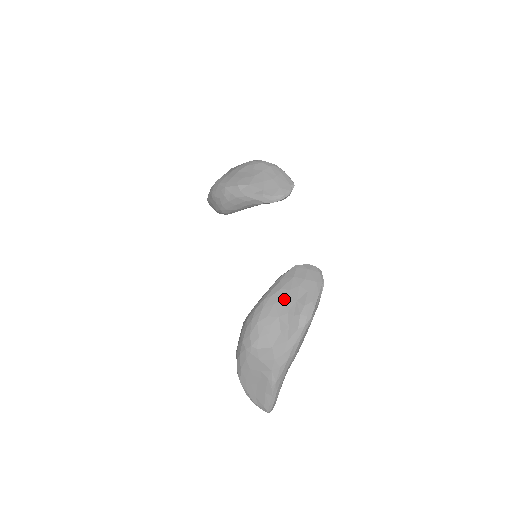
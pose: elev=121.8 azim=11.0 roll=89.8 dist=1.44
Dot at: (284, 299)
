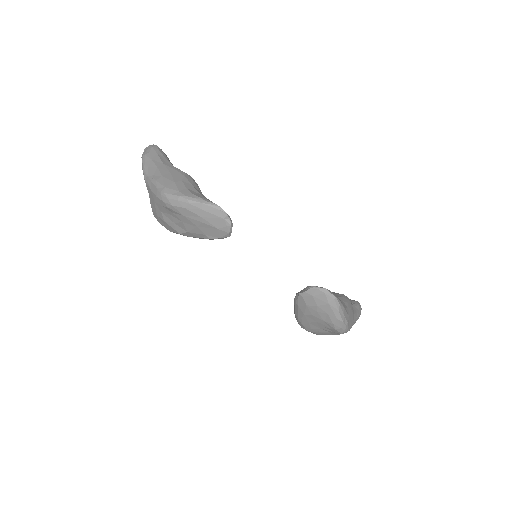
Dot at: (313, 321)
